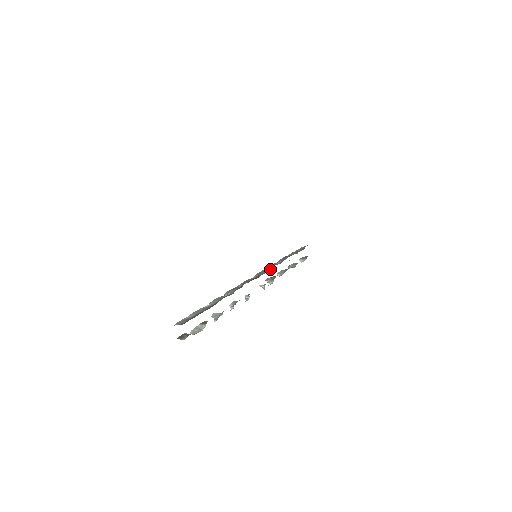
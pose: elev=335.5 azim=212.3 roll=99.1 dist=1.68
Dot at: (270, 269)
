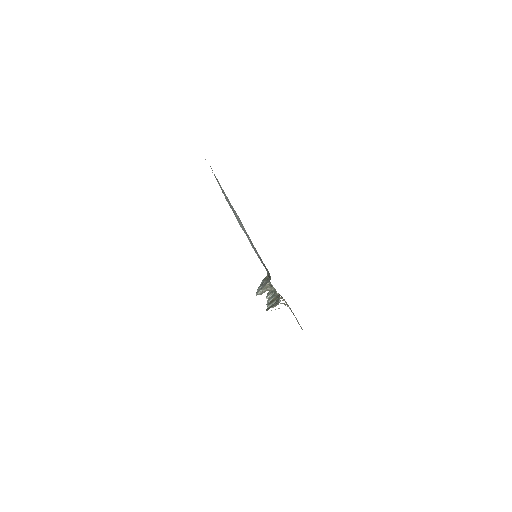
Dot at: occluded
